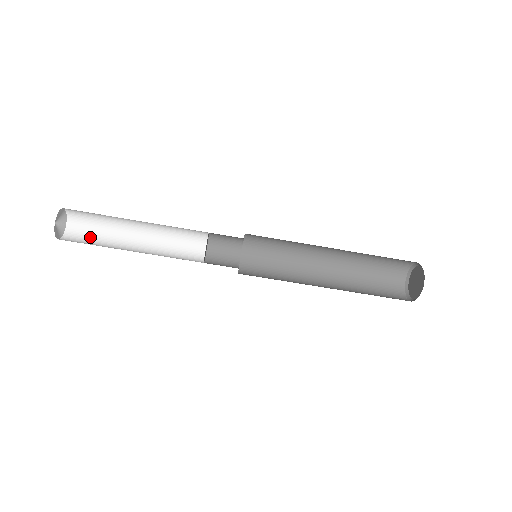
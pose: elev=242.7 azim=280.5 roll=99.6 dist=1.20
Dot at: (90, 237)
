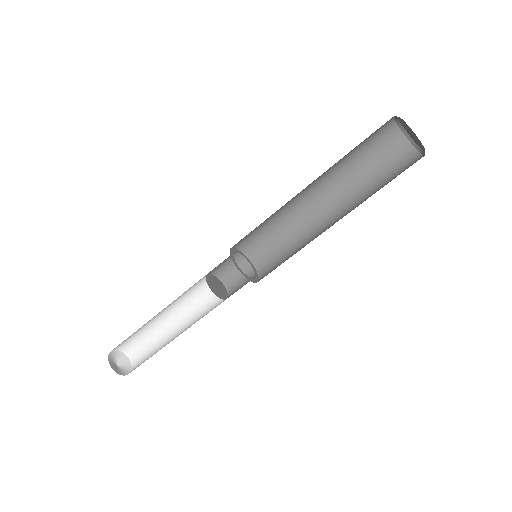
Dot at: (147, 352)
